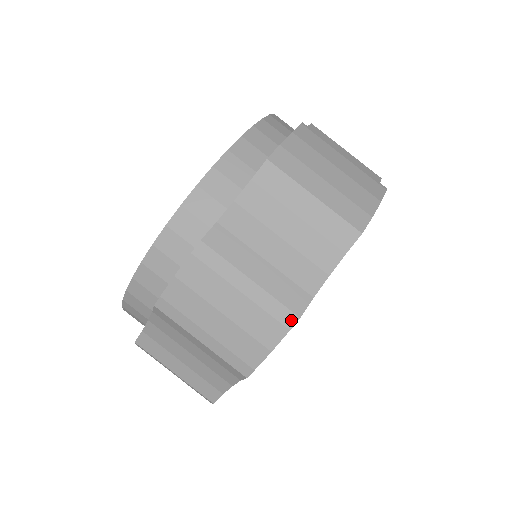
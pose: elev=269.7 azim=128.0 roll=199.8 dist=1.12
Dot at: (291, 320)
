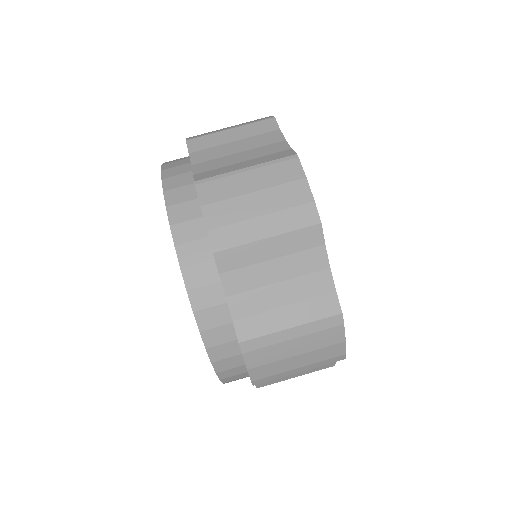
Dot at: (339, 320)
